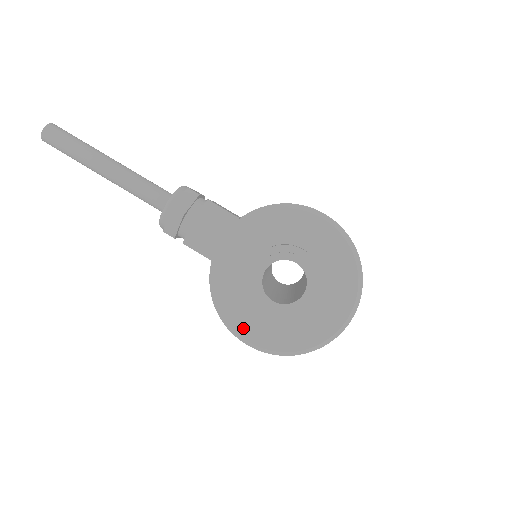
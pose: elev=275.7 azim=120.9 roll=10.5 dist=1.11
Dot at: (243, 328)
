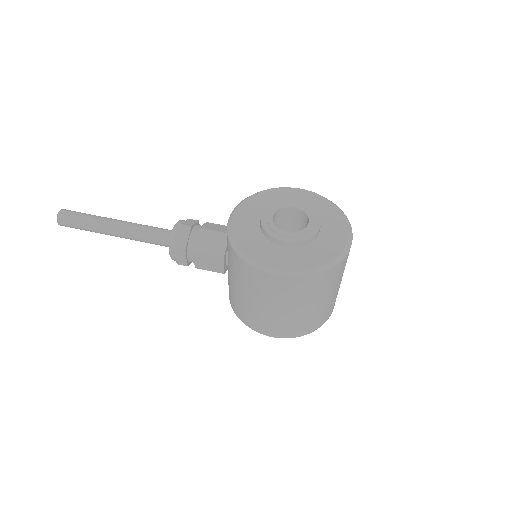
Dot at: (270, 261)
